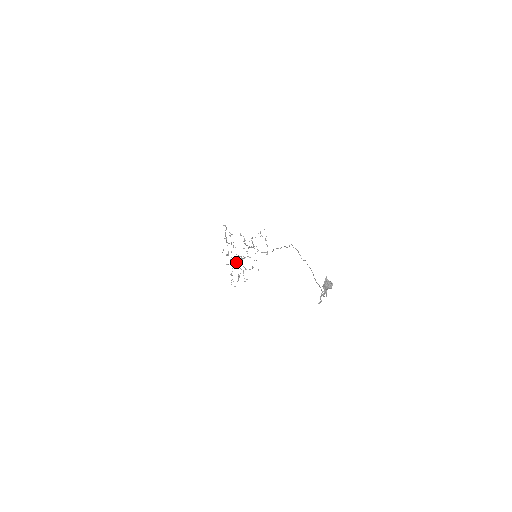
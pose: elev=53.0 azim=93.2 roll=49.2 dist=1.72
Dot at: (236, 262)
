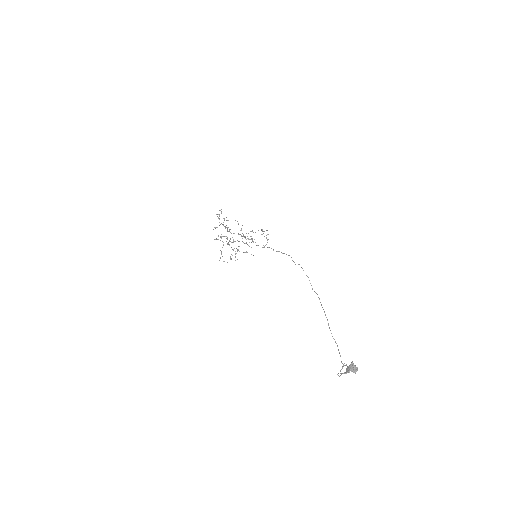
Dot at: (228, 242)
